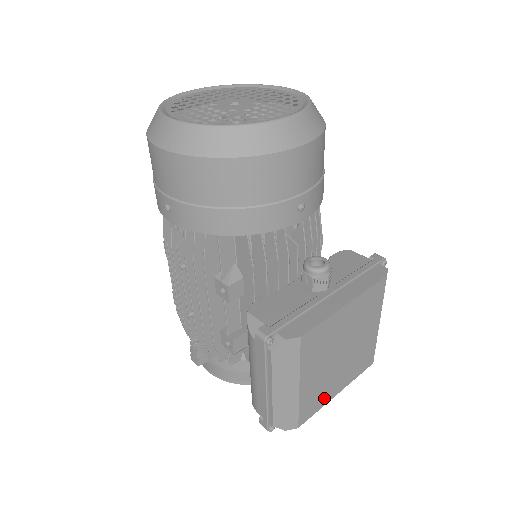
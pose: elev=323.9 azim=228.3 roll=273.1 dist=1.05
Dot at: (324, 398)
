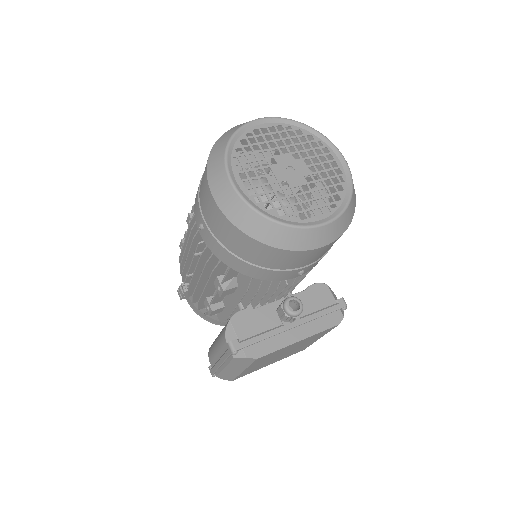
Dot at: occluded
